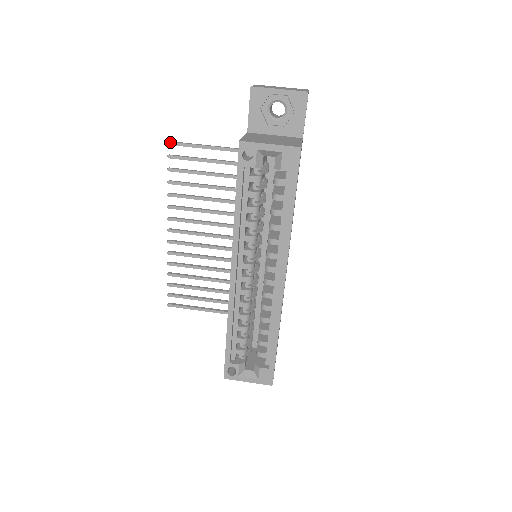
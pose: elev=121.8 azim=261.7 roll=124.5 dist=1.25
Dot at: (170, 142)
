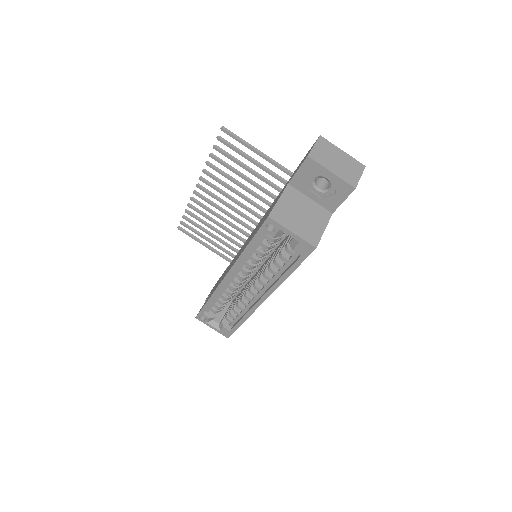
Dot at: (223, 129)
